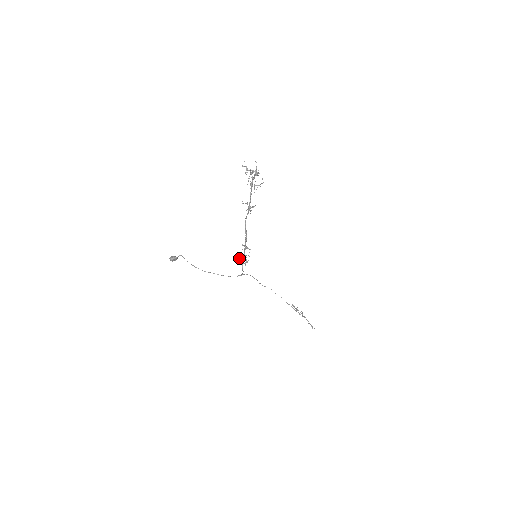
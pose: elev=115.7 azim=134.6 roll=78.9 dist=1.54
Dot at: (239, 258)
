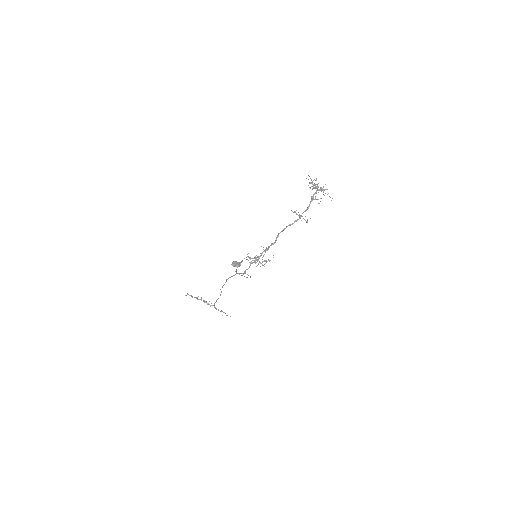
Dot at: (250, 259)
